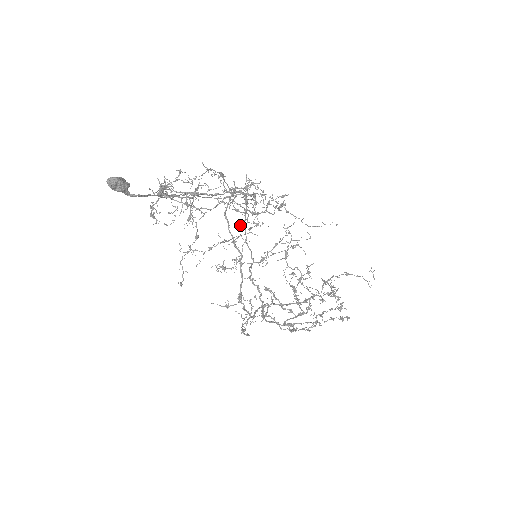
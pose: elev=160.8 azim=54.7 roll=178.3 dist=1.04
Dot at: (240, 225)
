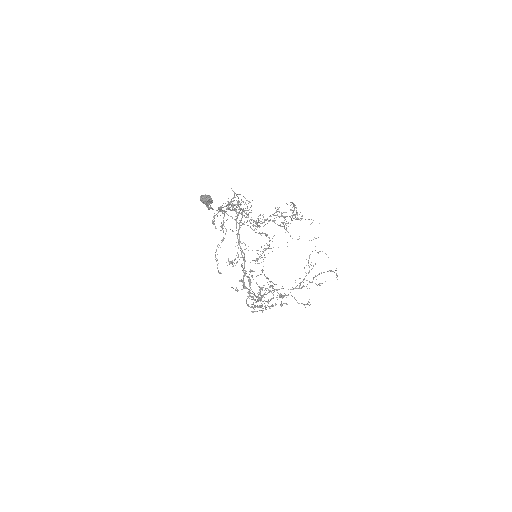
Dot at: occluded
